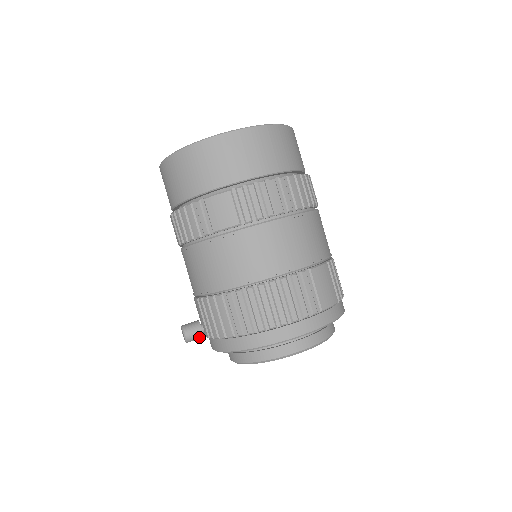
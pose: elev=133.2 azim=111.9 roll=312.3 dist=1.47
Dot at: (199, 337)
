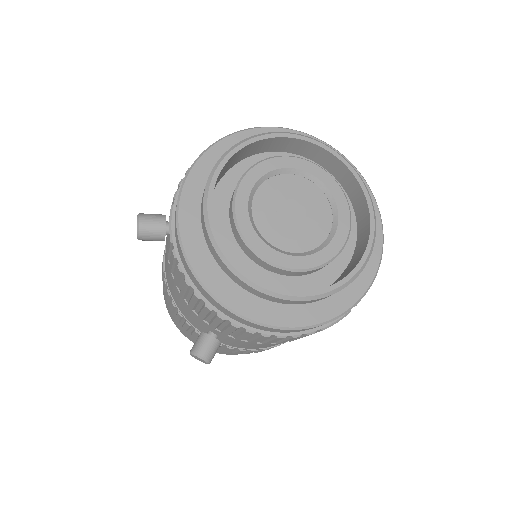
Dot at: (159, 217)
